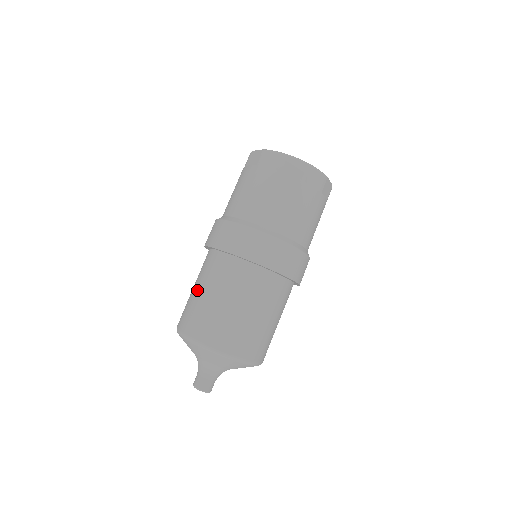
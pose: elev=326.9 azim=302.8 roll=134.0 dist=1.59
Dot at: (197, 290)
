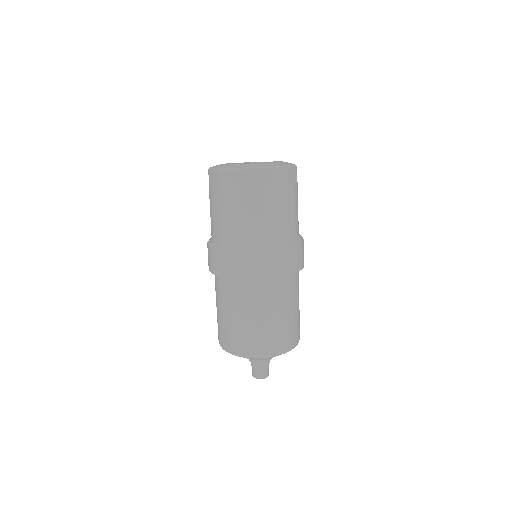
Dot at: (235, 317)
